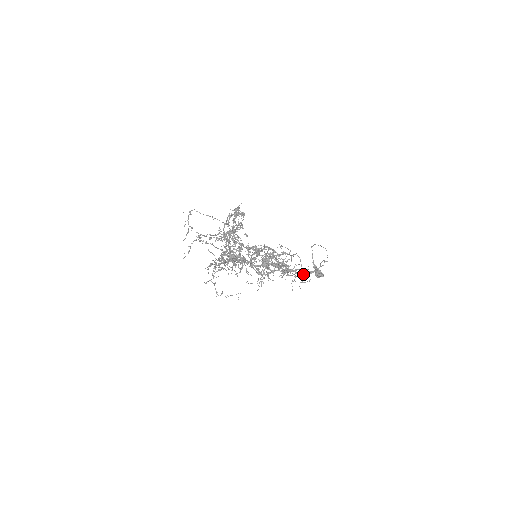
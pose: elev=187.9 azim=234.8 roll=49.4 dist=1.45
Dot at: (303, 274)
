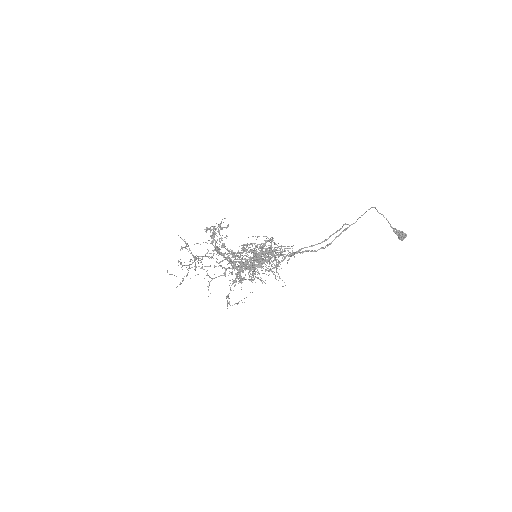
Dot at: occluded
